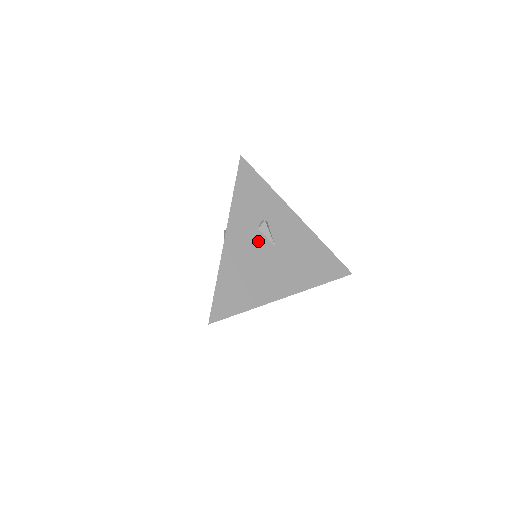
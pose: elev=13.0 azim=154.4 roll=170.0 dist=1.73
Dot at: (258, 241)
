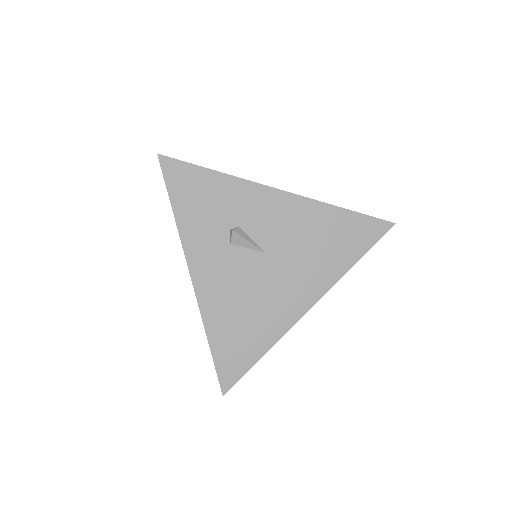
Dot at: (238, 260)
